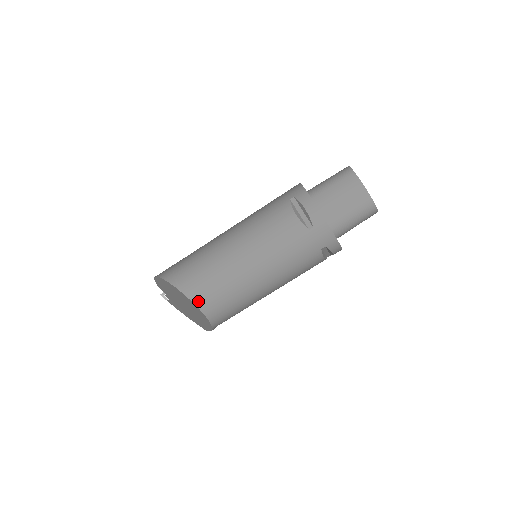
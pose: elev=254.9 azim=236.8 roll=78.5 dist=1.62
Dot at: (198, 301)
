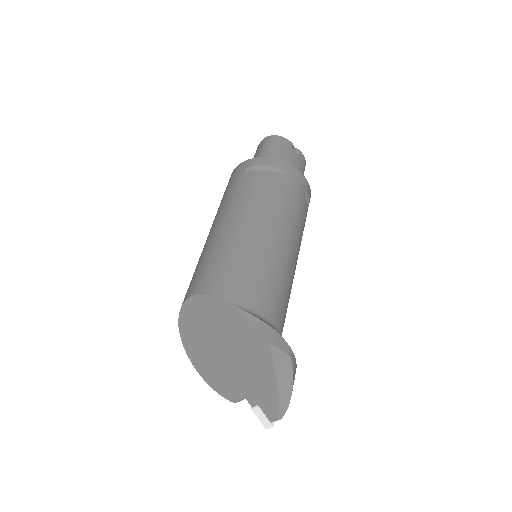
Dot at: (186, 297)
